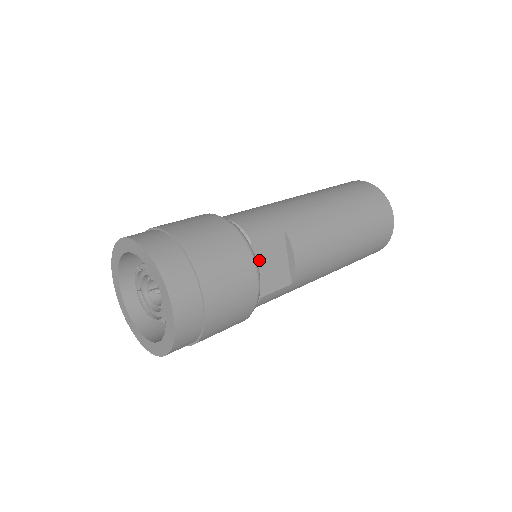
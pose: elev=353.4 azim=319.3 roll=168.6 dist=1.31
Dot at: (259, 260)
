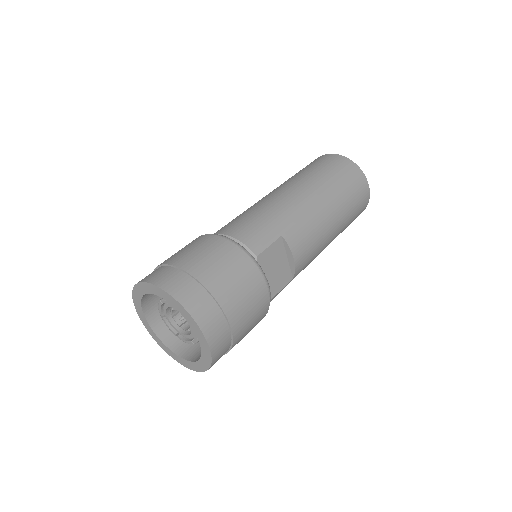
Dot at: (265, 270)
